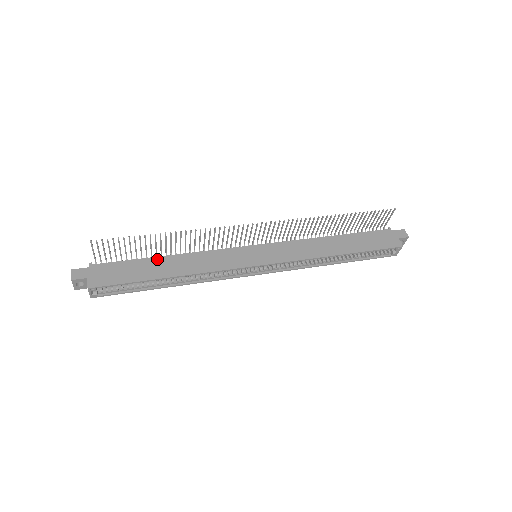
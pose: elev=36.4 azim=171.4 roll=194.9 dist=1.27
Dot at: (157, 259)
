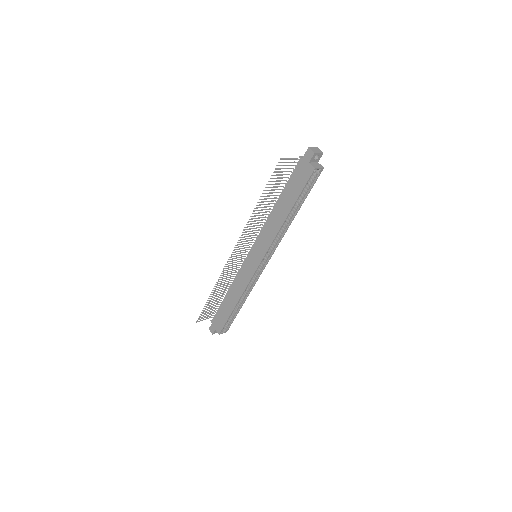
Dot at: (225, 299)
